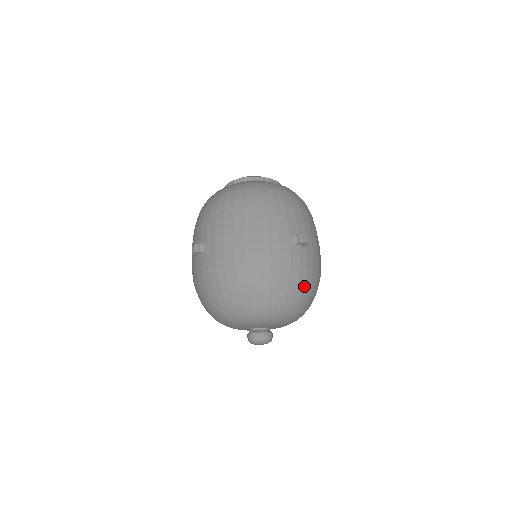
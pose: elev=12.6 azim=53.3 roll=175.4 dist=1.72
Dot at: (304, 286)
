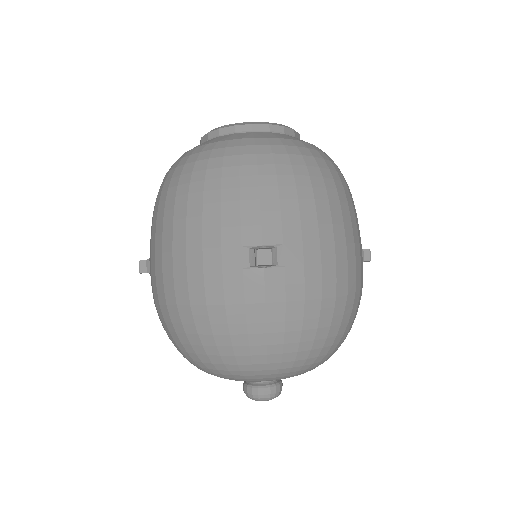
Dot at: (286, 335)
